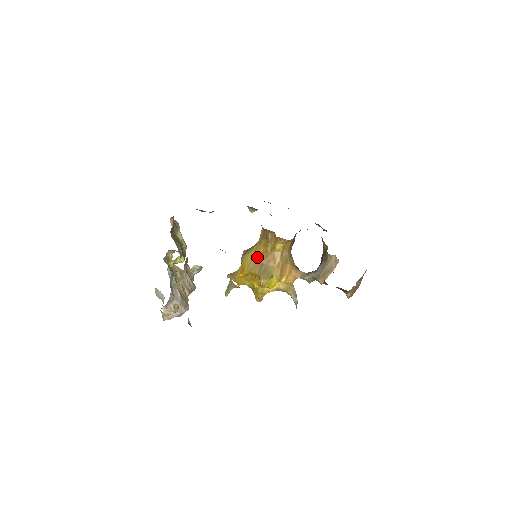
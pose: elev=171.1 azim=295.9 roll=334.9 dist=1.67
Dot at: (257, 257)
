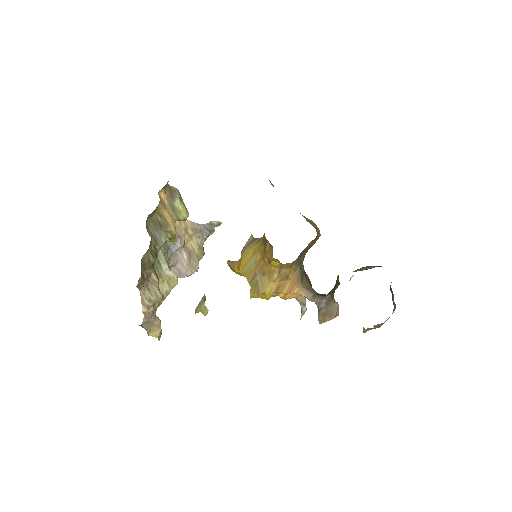
Dot at: (254, 260)
